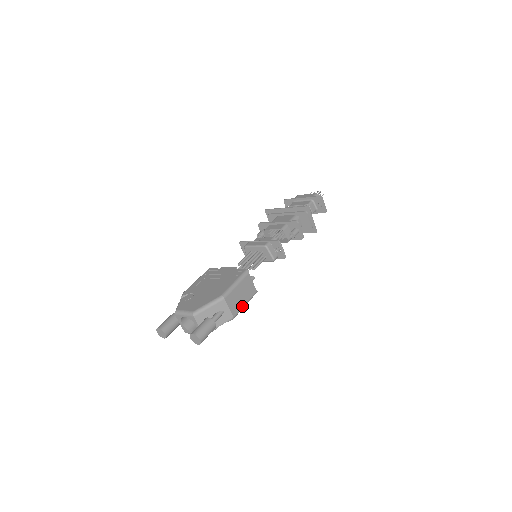
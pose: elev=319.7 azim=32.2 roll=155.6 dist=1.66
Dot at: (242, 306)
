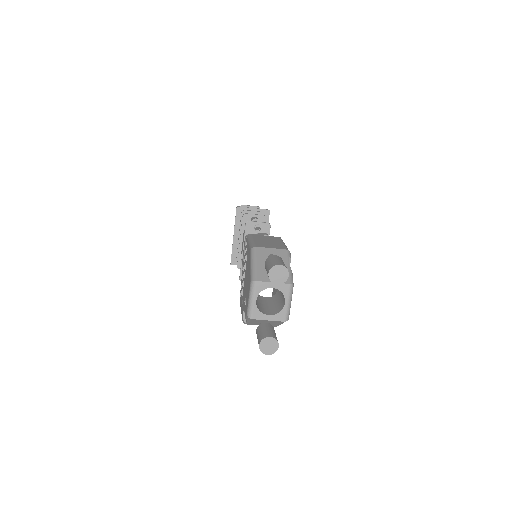
Dot at: (282, 245)
